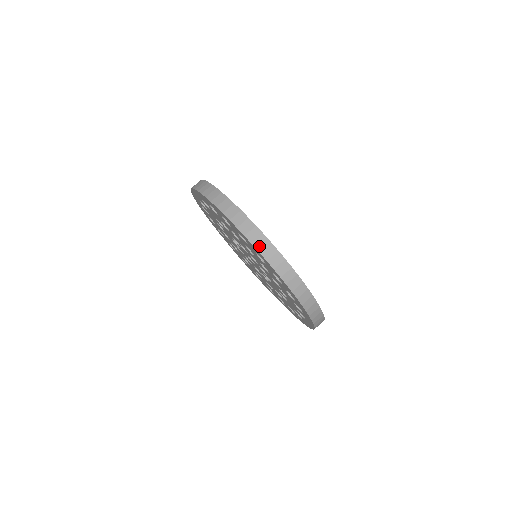
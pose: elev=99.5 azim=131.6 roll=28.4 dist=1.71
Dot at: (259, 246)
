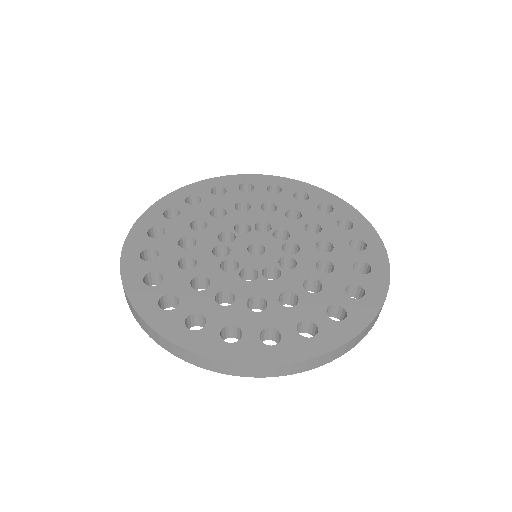
Dot at: (207, 367)
